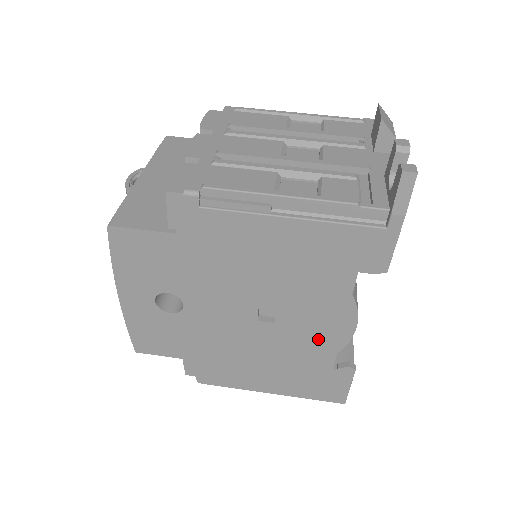
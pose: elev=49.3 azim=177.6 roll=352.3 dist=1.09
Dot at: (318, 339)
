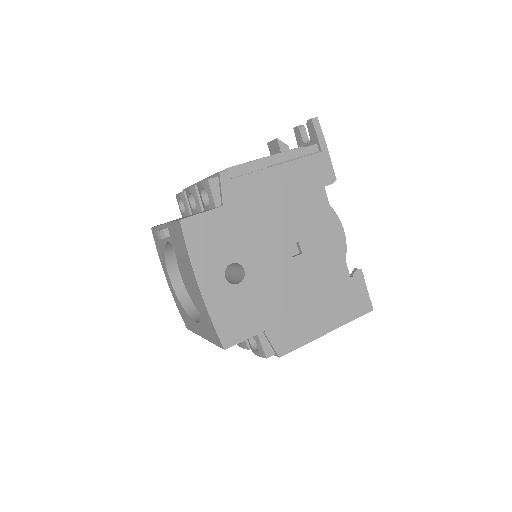
Dot at: (330, 253)
